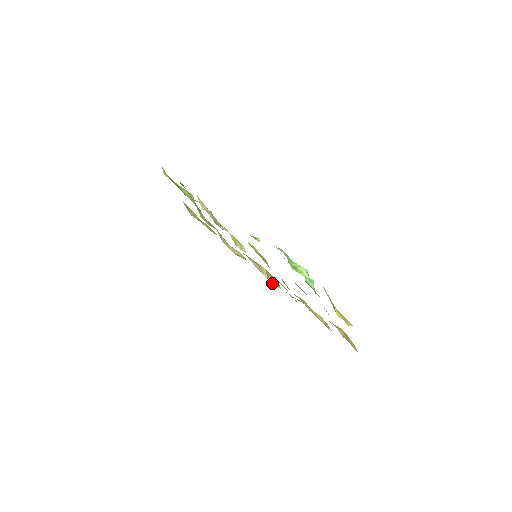
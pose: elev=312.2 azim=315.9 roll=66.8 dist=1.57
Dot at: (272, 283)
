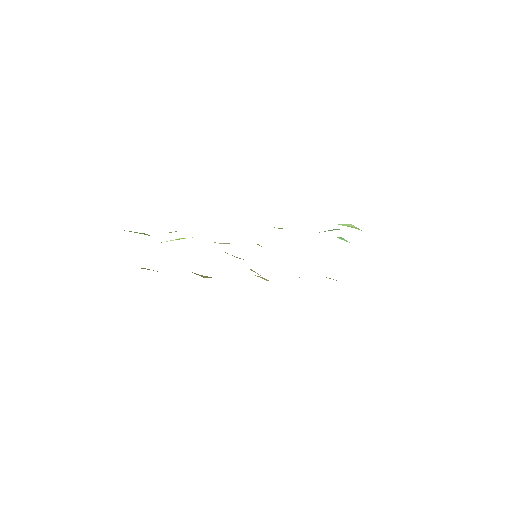
Dot at: occluded
